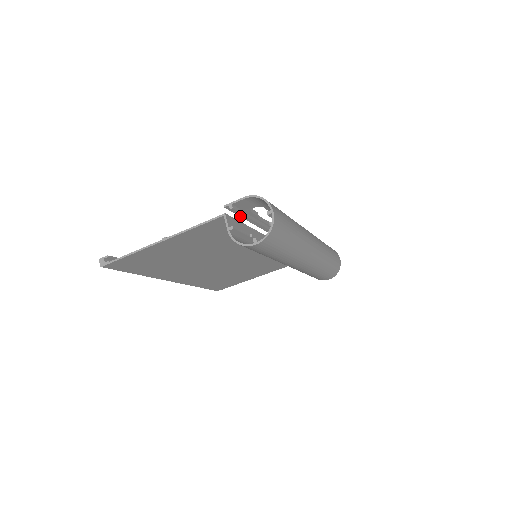
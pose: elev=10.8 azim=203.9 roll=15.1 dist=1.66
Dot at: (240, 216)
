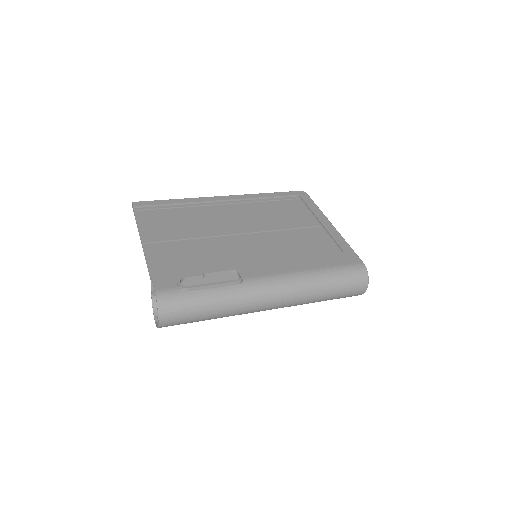
Dot at: (183, 273)
